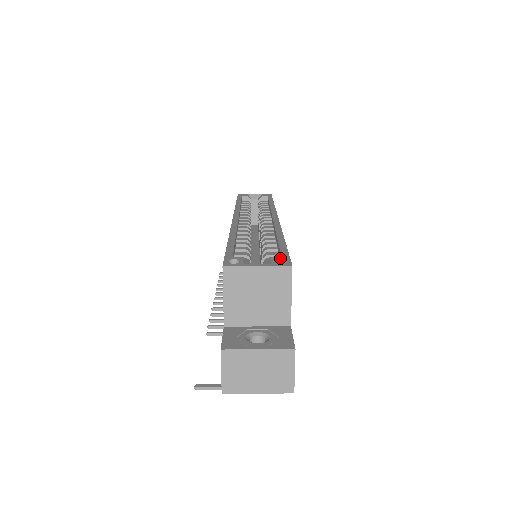
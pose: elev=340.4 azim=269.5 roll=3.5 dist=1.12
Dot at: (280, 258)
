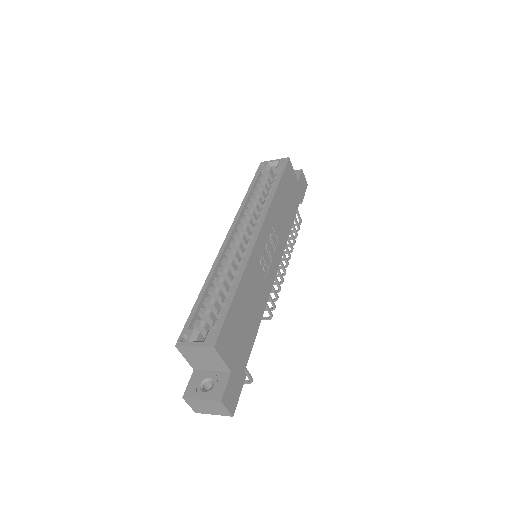
Dot at: (213, 332)
